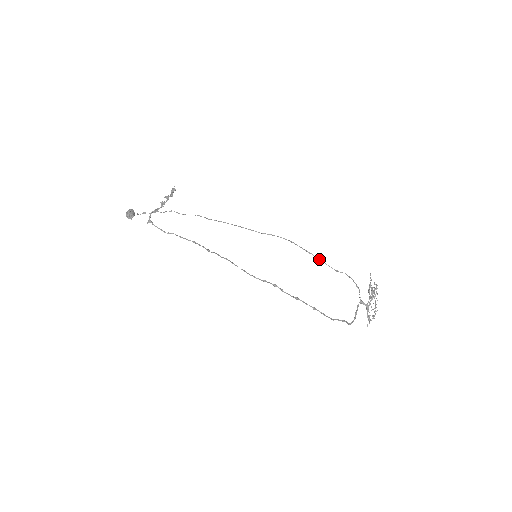
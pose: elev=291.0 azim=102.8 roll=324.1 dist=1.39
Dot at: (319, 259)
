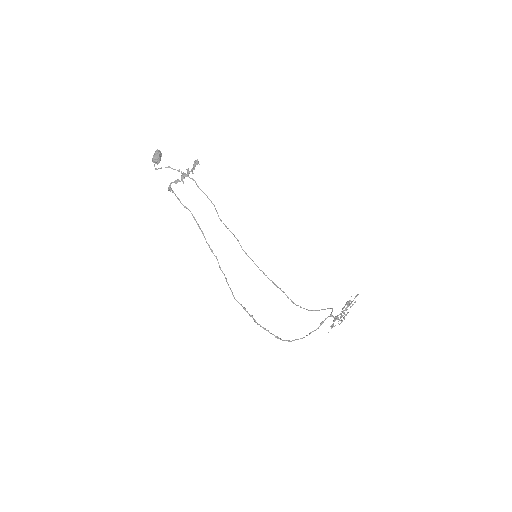
Dot at: occluded
